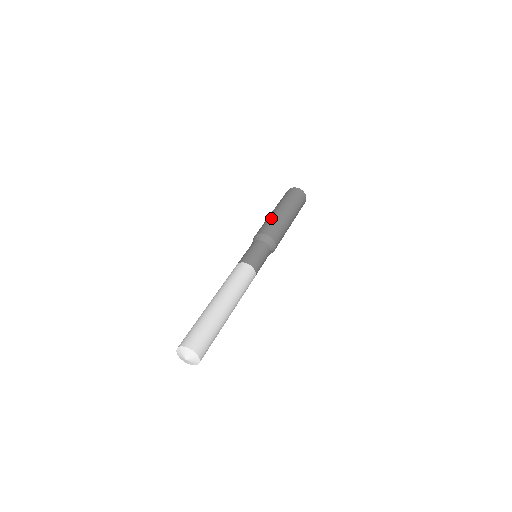
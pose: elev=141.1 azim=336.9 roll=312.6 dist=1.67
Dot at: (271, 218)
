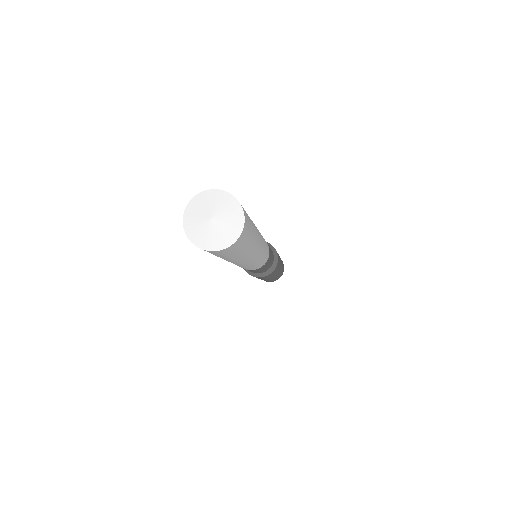
Dot at: occluded
